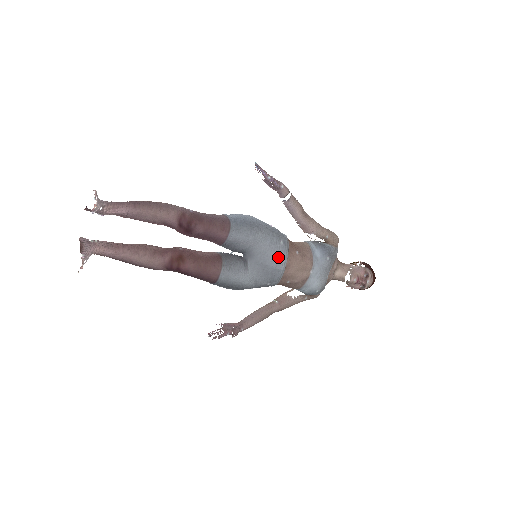
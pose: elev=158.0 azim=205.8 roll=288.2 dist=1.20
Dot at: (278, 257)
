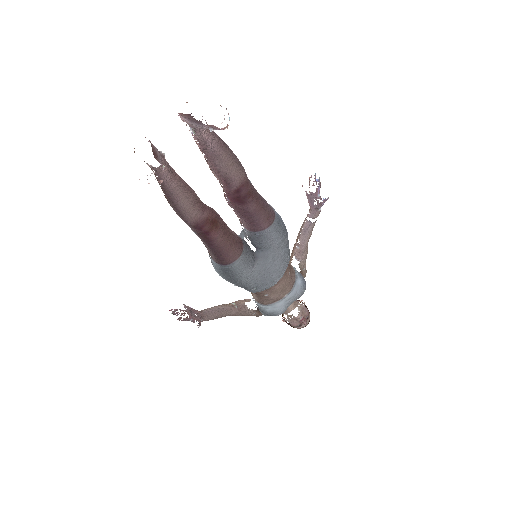
Dot at: (281, 270)
